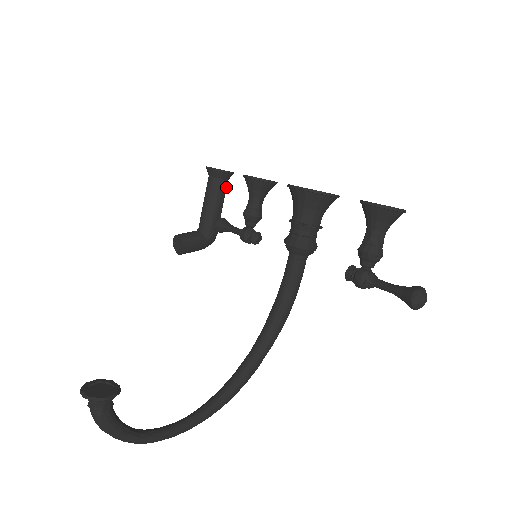
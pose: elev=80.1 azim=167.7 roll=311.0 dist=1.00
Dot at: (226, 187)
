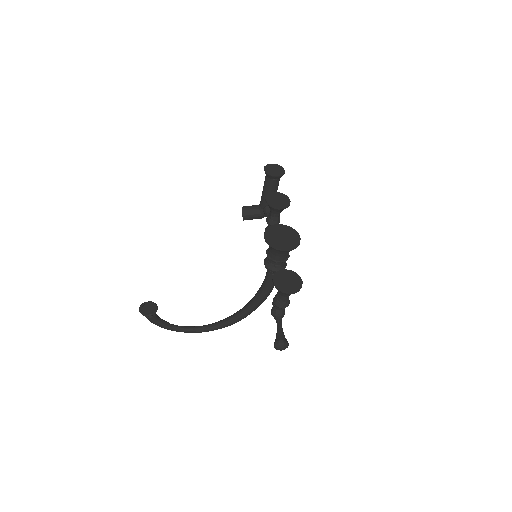
Dot at: (277, 183)
